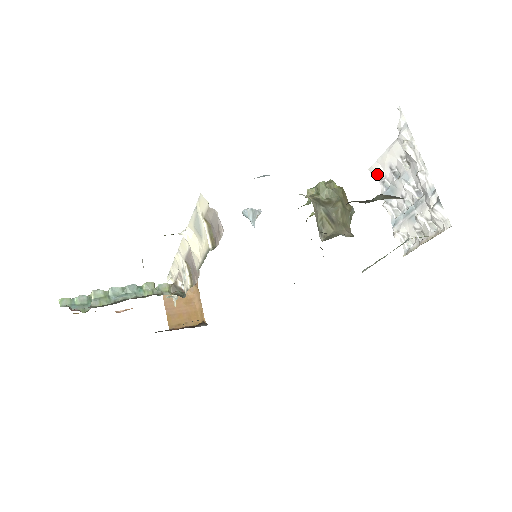
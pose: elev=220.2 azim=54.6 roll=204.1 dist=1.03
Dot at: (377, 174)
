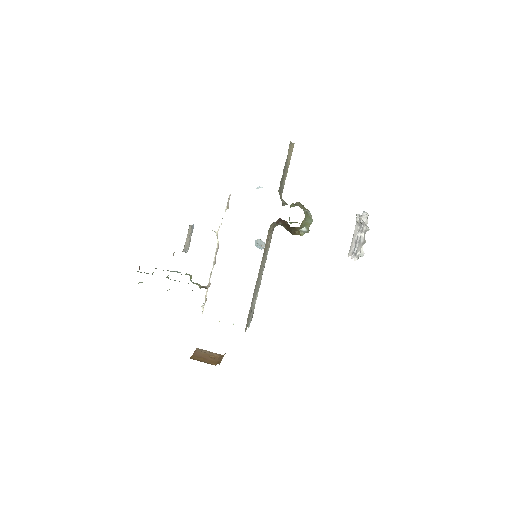
Dot at: (351, 252)
